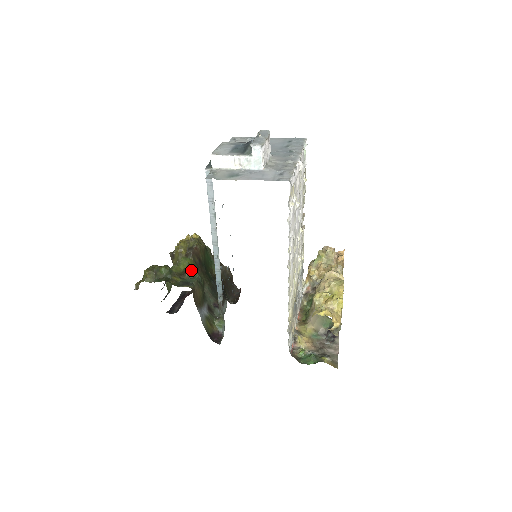
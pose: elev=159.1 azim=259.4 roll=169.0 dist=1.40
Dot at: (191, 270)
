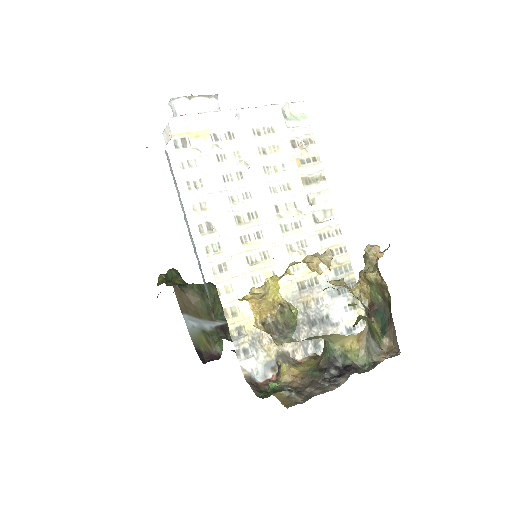
Dot at: occluded
